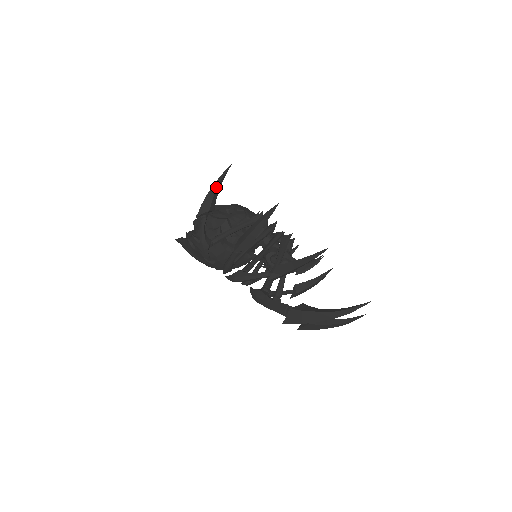
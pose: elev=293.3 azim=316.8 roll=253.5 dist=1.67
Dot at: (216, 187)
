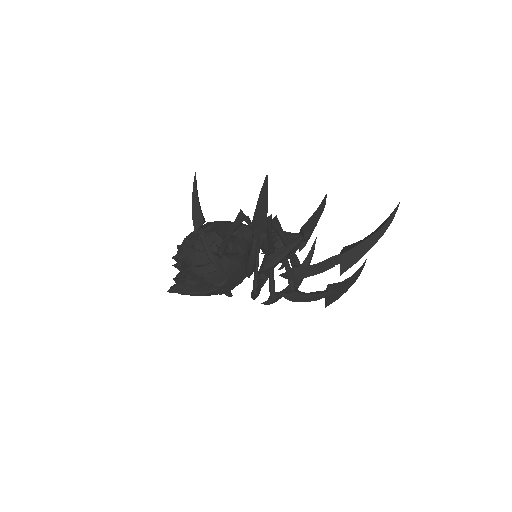
Dot at: (196, 197)
